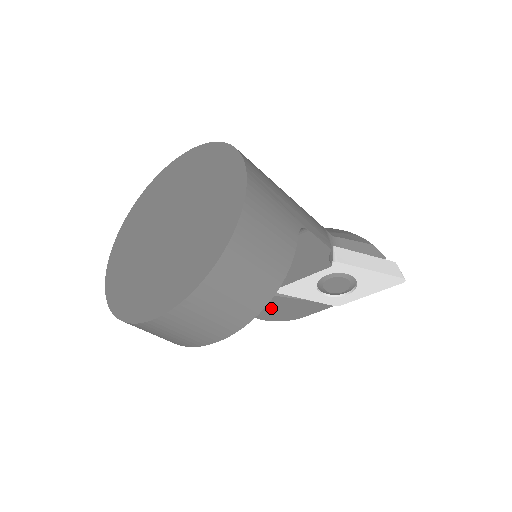
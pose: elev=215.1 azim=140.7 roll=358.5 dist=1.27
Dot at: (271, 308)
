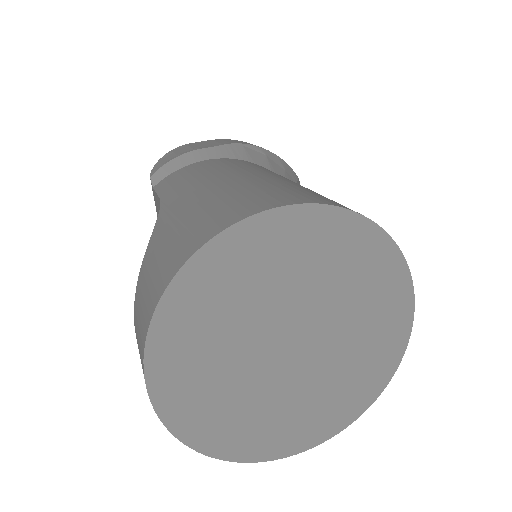
Dot at: occluded
